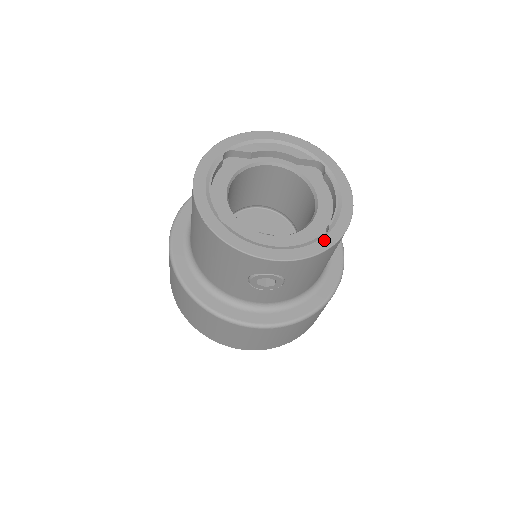
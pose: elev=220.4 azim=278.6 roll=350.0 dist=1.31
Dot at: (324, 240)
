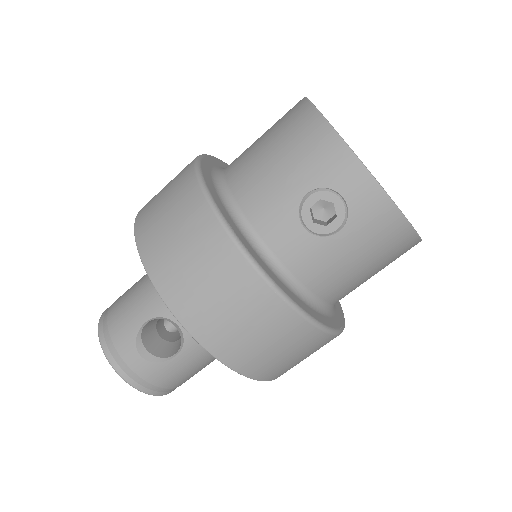
Dot at: occluded
